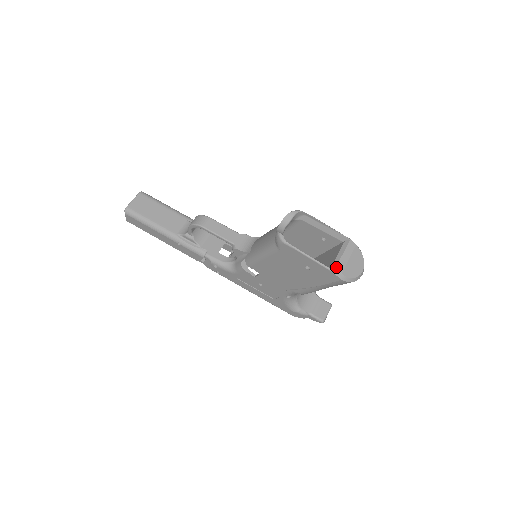
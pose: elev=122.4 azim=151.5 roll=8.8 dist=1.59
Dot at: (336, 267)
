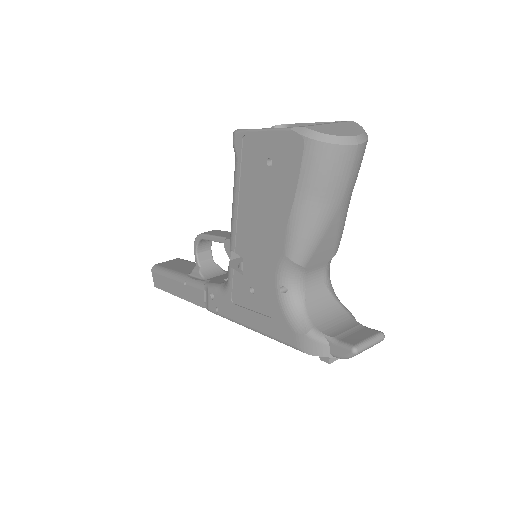
Dot at: (299, 126)
